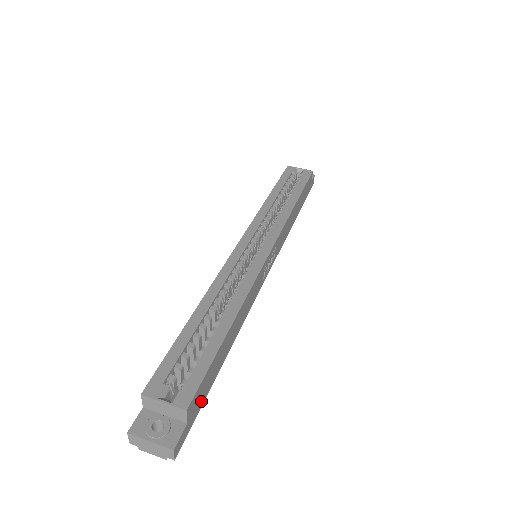
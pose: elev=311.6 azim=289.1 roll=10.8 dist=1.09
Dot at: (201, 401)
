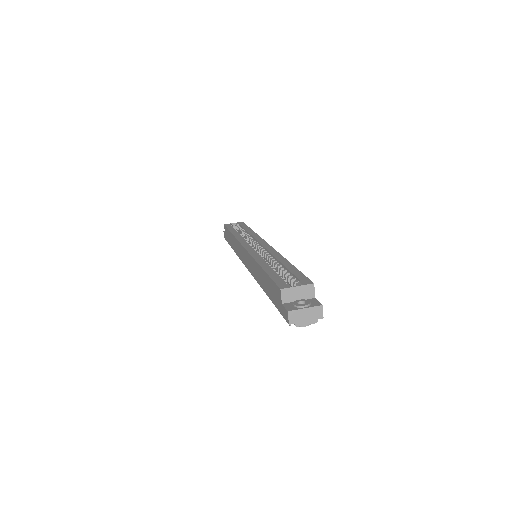
Dot at: occluded
